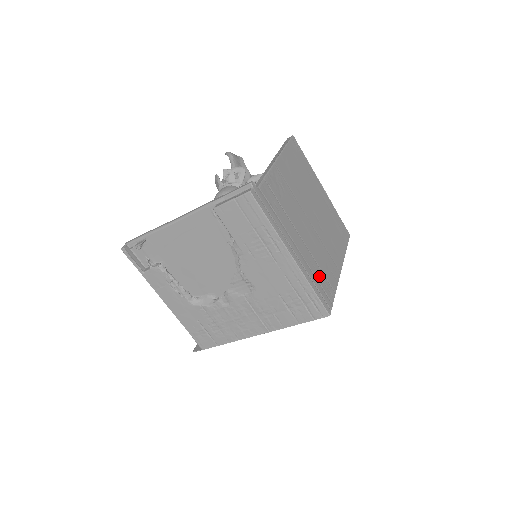
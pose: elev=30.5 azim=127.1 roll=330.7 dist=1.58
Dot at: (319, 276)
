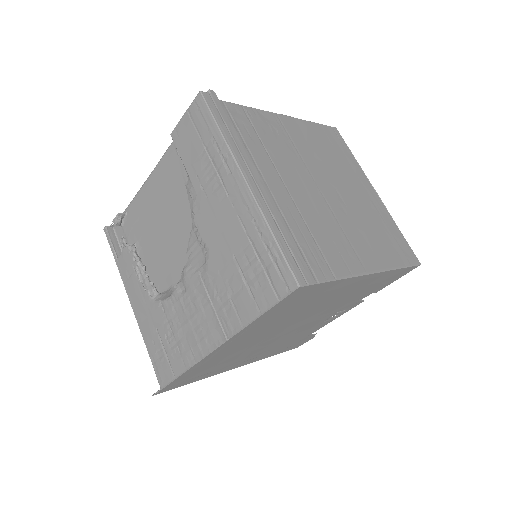
Dot at: (301, 236)
